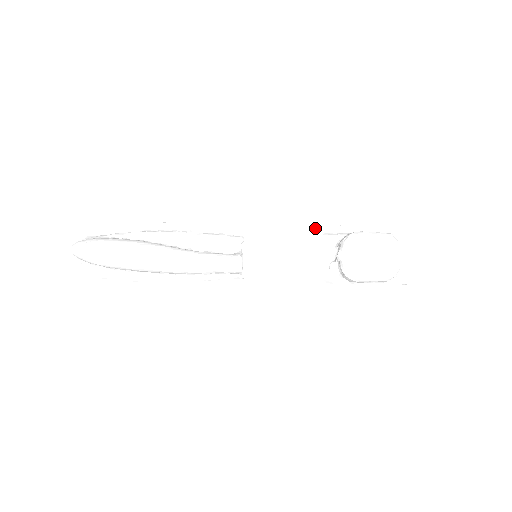
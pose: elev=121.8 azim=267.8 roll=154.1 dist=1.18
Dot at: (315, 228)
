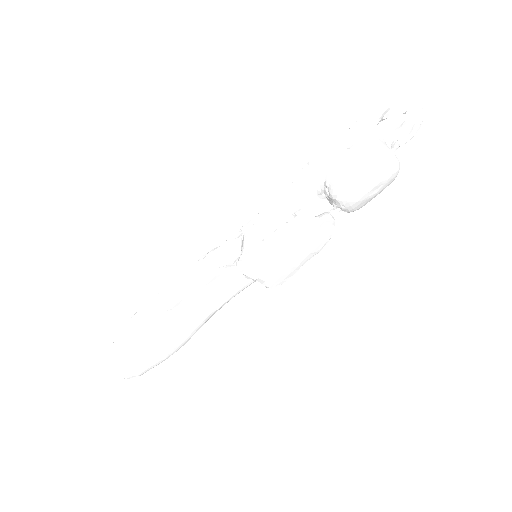
Dot at: (301, 218)
